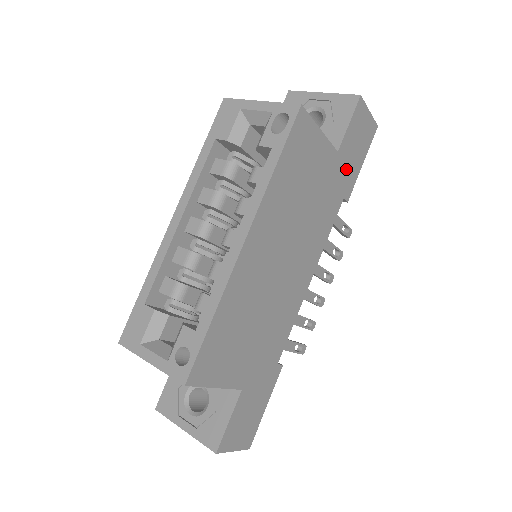
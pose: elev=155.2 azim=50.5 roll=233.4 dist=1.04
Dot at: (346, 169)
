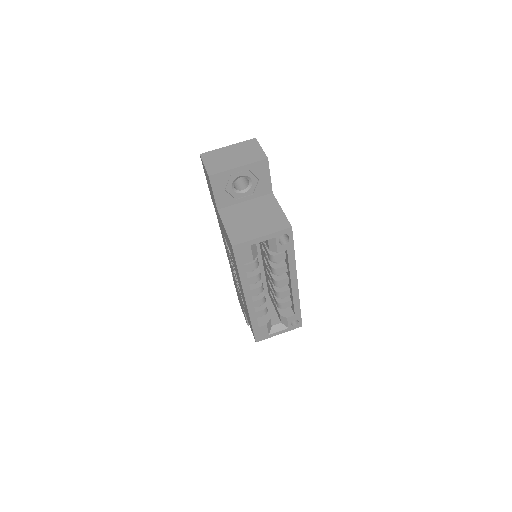
Dot at: occluded
